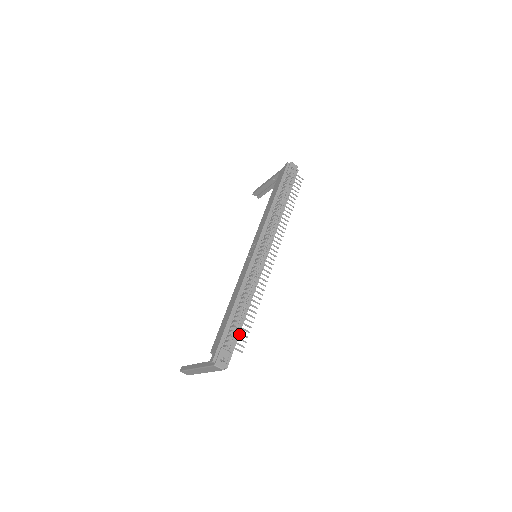
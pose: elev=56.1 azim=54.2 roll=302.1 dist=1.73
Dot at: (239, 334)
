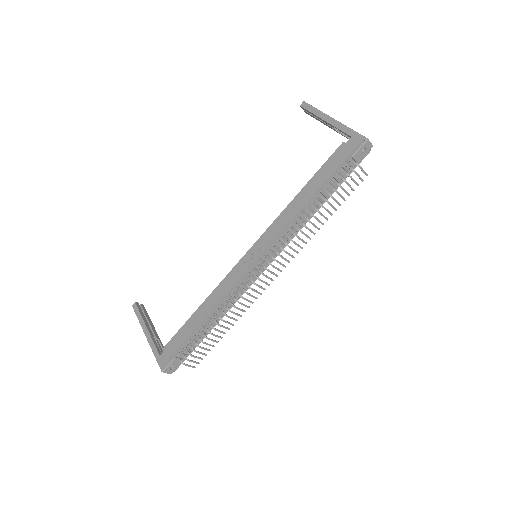
Dot at: (199, 343)
